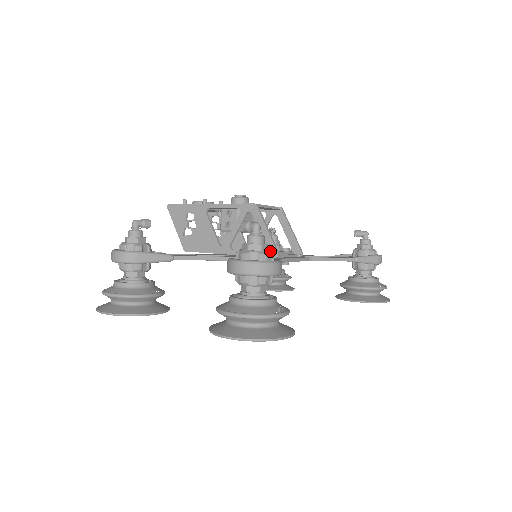
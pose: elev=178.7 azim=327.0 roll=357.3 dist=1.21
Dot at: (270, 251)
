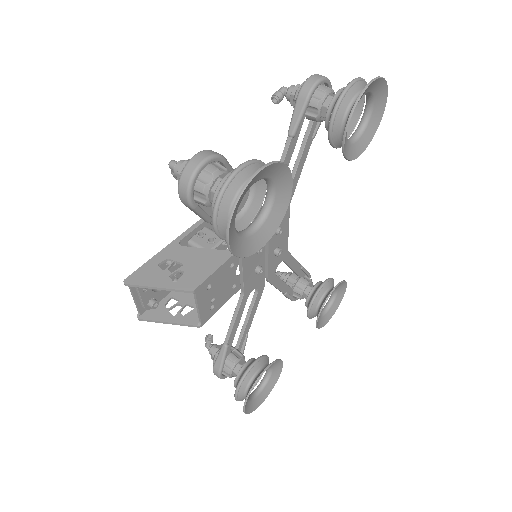
Dot at: occluded
